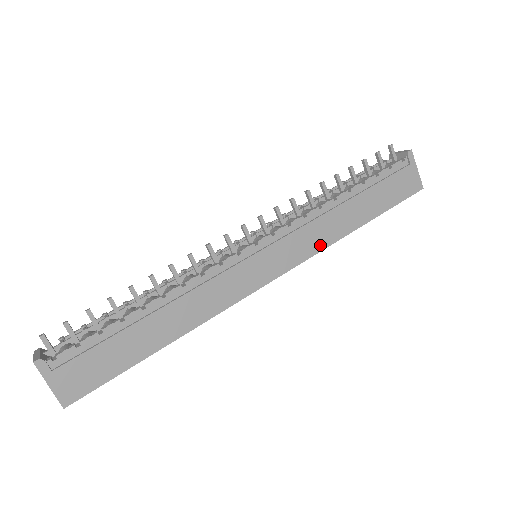
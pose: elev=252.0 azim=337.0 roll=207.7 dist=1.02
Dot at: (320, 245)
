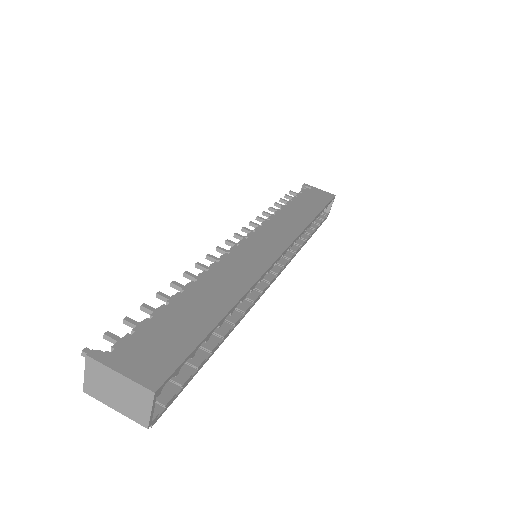
Dot at: (298, 229)
